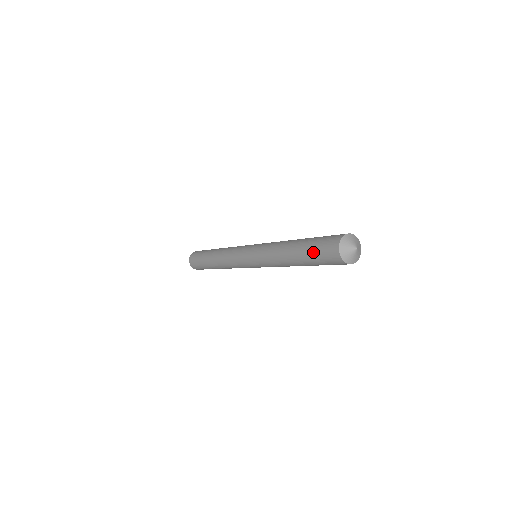
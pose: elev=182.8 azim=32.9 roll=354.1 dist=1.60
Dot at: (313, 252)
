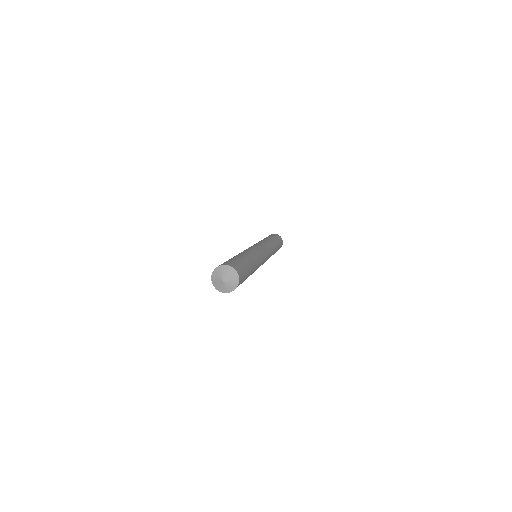
Dot at: occluded
